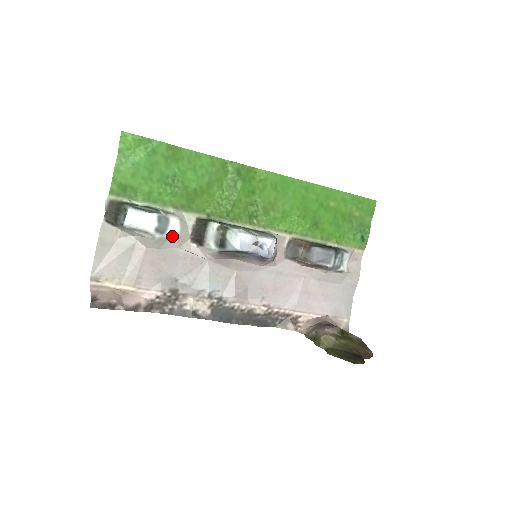
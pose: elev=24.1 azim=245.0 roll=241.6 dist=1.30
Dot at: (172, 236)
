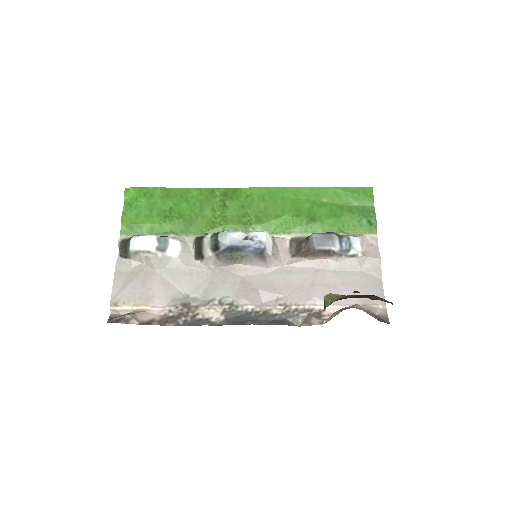
Dot at: (173, 253)
